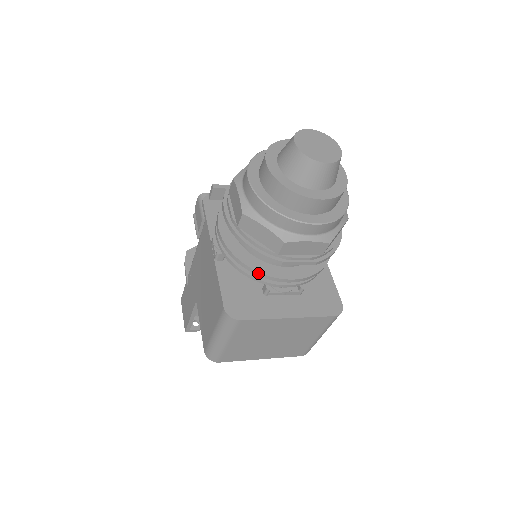
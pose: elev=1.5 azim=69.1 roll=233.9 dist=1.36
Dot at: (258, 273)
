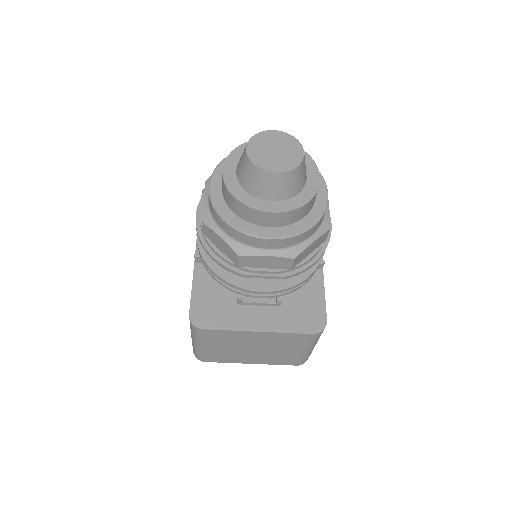
Dot at: (226, 282)
